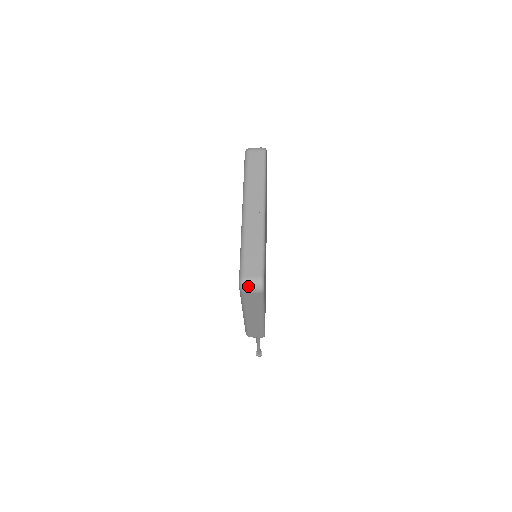
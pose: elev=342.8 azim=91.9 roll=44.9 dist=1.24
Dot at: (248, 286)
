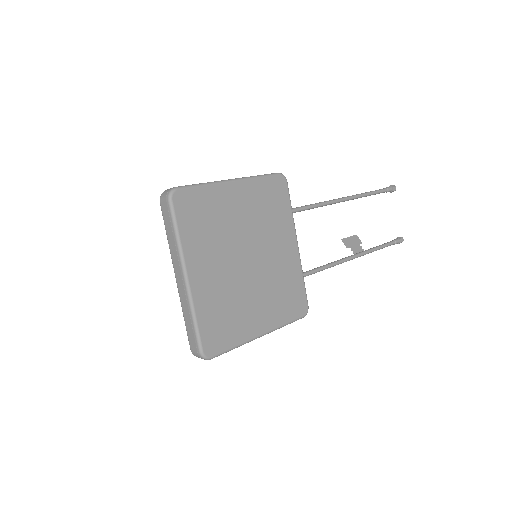
Dot at: occluded
